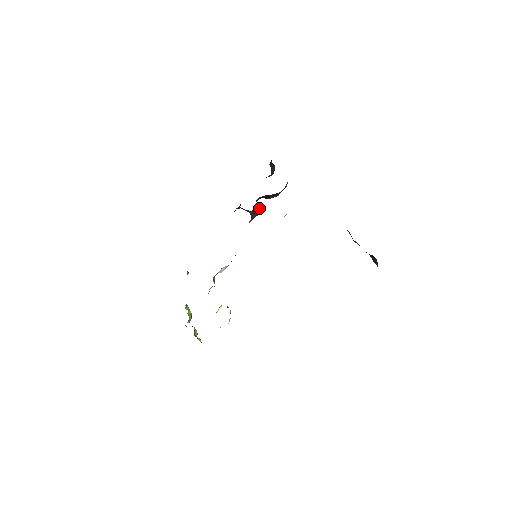
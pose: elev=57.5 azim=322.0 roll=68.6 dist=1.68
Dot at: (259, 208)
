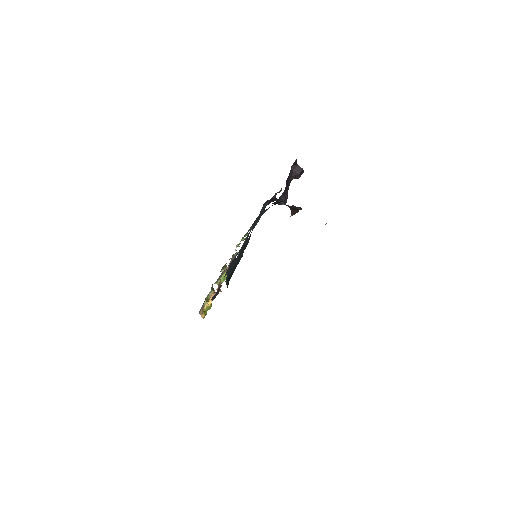
Dot at: (293, 206)
